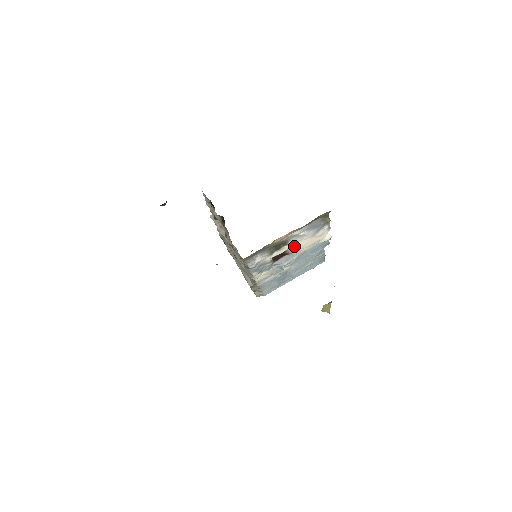
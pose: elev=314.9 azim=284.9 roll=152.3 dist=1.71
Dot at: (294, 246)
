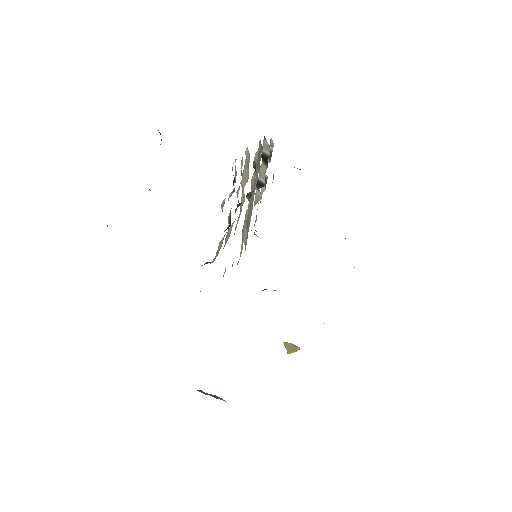
Dot at: occluded
